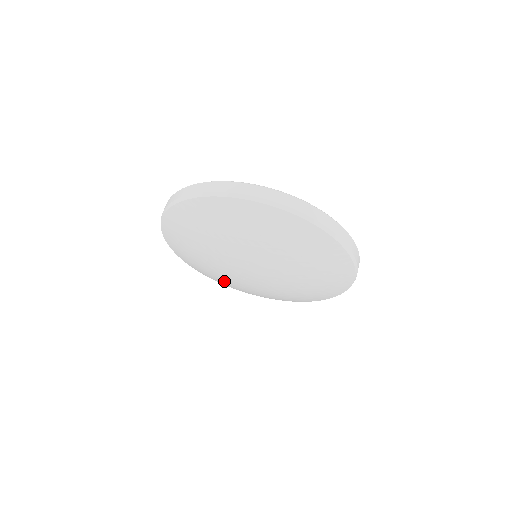
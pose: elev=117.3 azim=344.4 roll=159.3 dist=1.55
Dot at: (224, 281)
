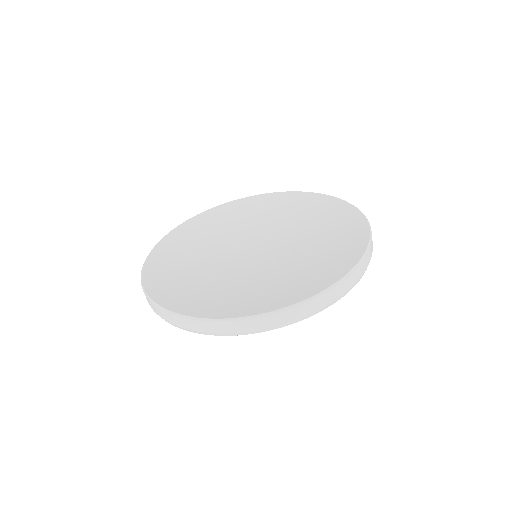
Dot at: occluded
